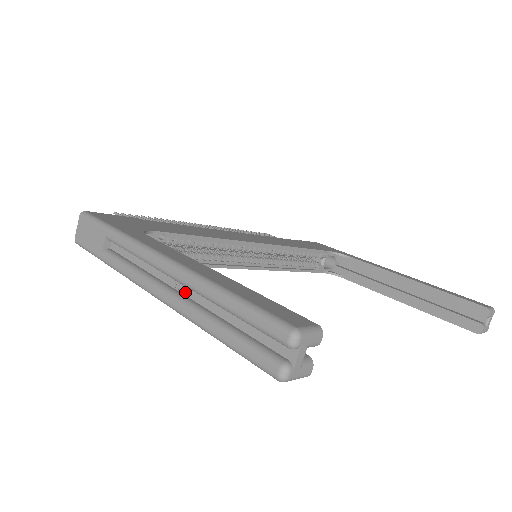
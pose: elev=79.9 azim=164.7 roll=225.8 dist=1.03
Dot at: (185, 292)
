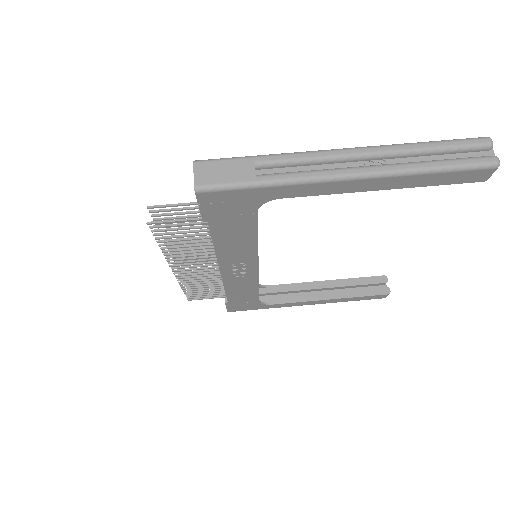
Dot at: (380, 164)
